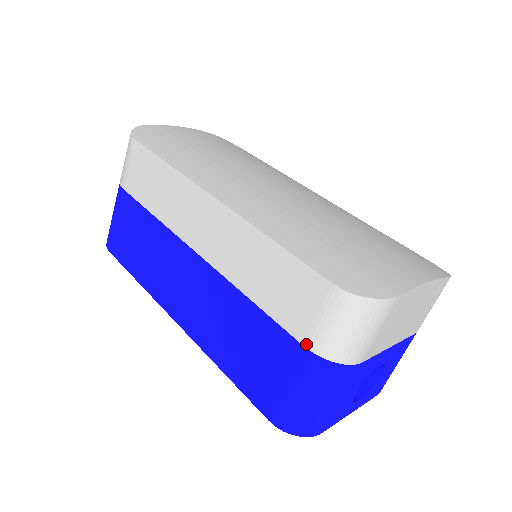
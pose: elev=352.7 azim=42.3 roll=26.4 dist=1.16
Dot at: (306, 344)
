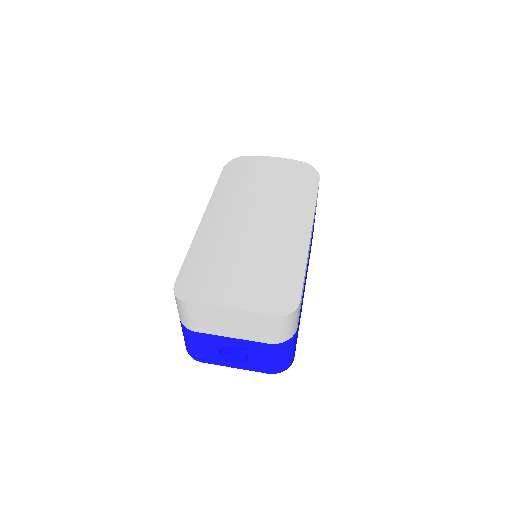
Dot at: occluded
